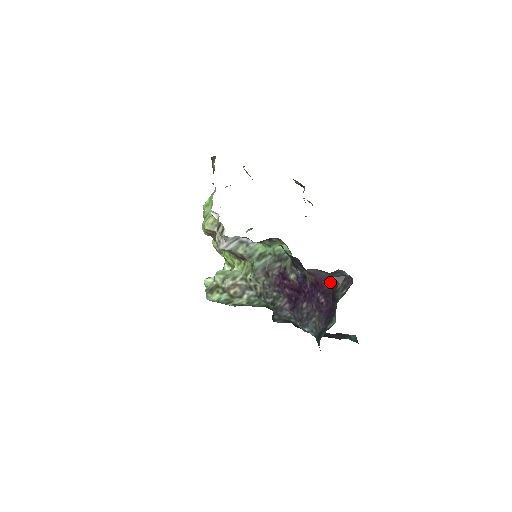
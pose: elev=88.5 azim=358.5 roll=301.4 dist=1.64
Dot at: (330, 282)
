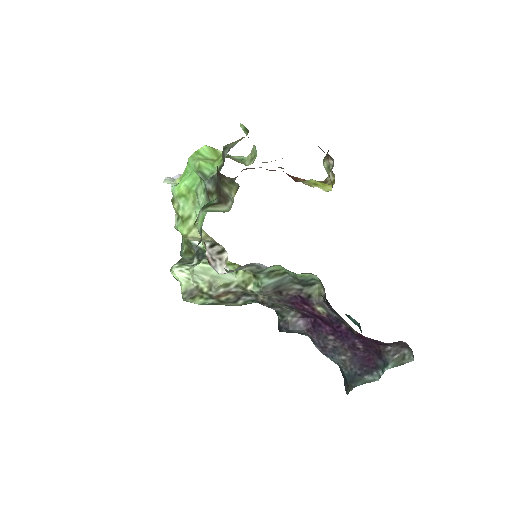
Dot at: (380, 343)
